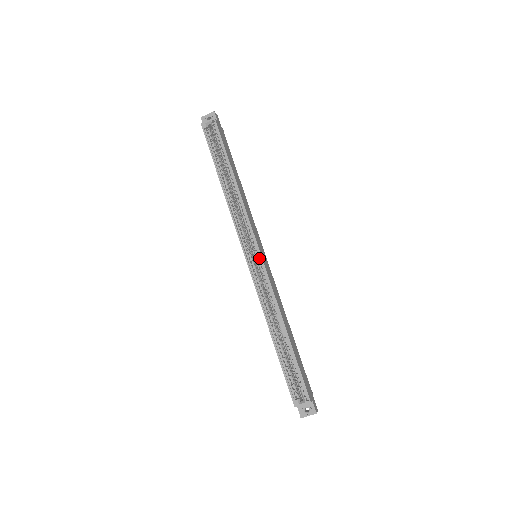
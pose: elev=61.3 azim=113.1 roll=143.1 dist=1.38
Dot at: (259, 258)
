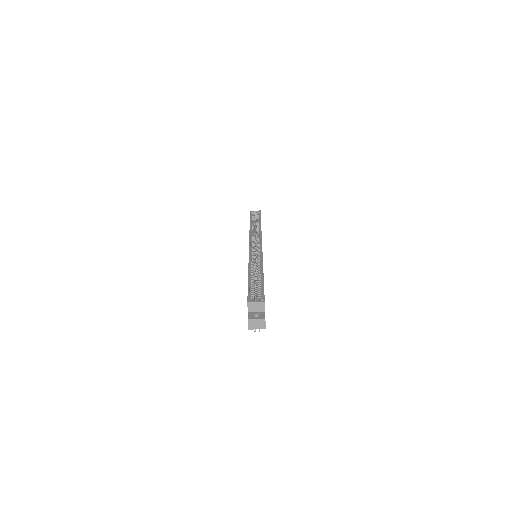
Dot at: (260, 247)
